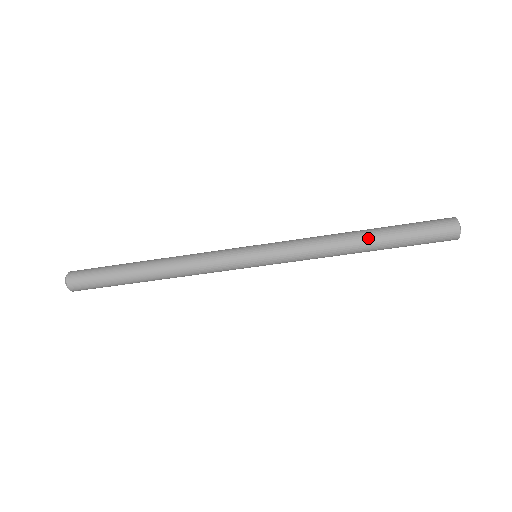
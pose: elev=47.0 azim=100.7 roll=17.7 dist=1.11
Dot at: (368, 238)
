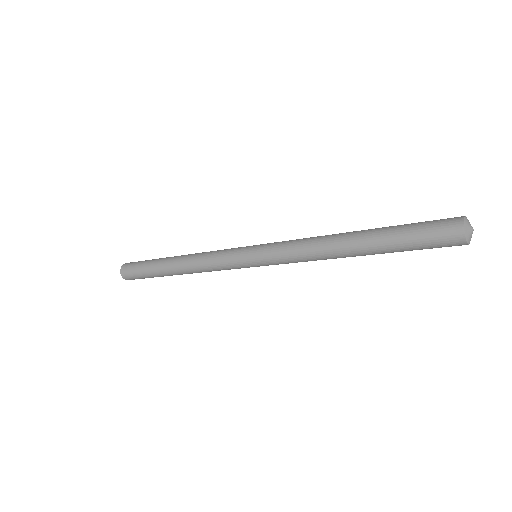
Dot at: (355, 243)
